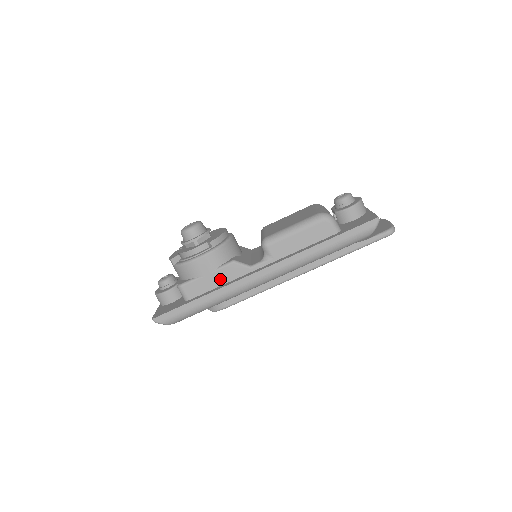
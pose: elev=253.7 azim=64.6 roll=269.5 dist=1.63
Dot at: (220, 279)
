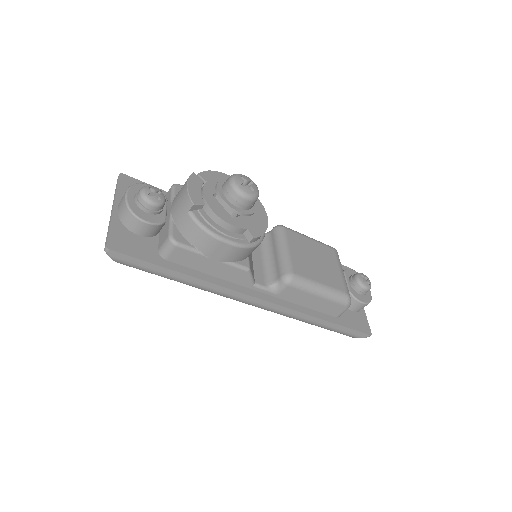
Dot at: (218, 271)
